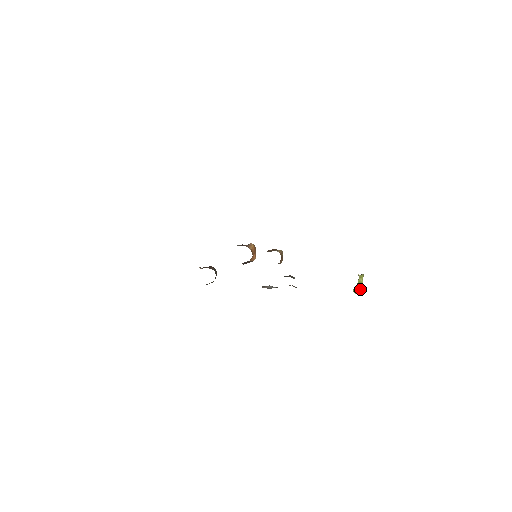
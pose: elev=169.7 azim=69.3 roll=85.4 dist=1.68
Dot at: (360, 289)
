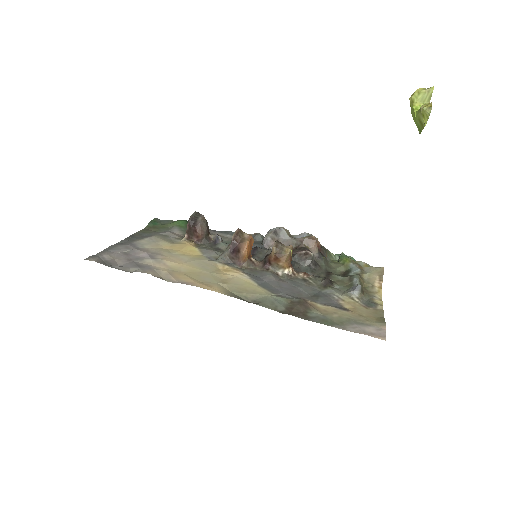
Dot at: (418, 129)
